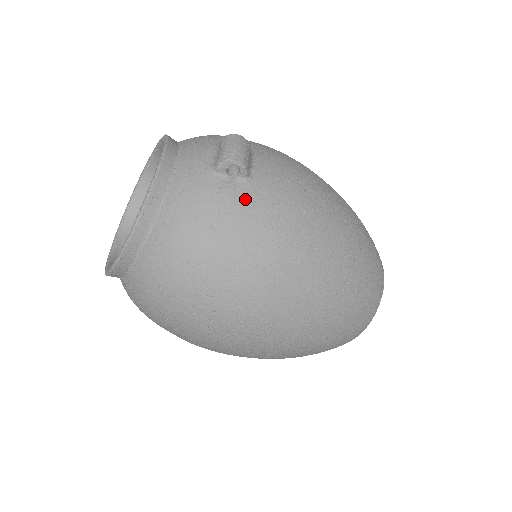
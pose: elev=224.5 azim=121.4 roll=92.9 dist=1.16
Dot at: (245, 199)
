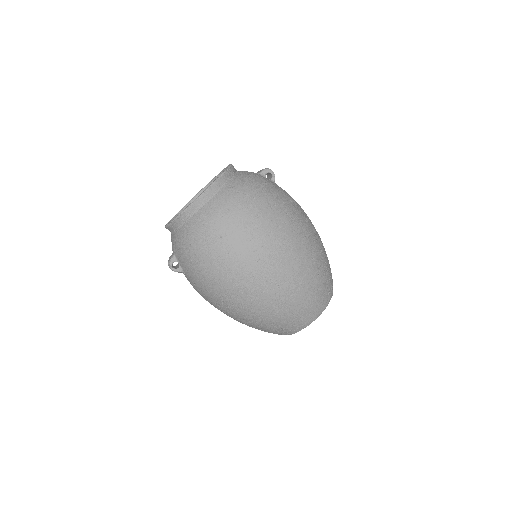
Dot at: (276, 186)
